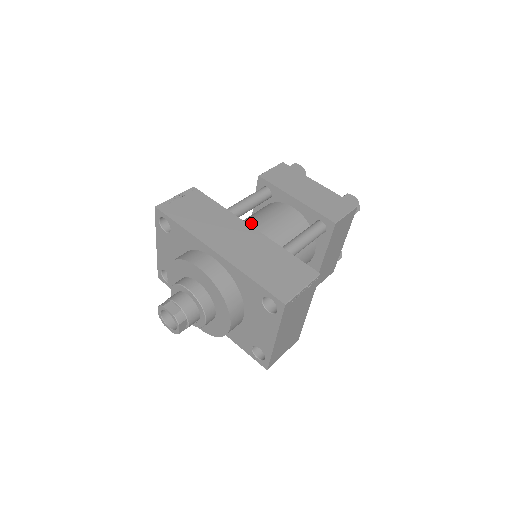
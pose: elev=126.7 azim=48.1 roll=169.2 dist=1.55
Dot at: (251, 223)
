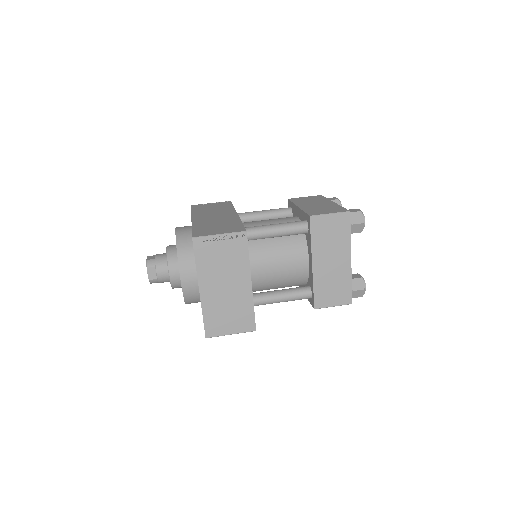
Dot at: occluded
